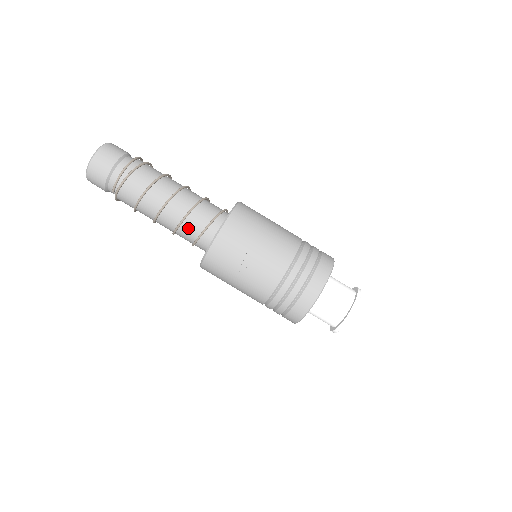
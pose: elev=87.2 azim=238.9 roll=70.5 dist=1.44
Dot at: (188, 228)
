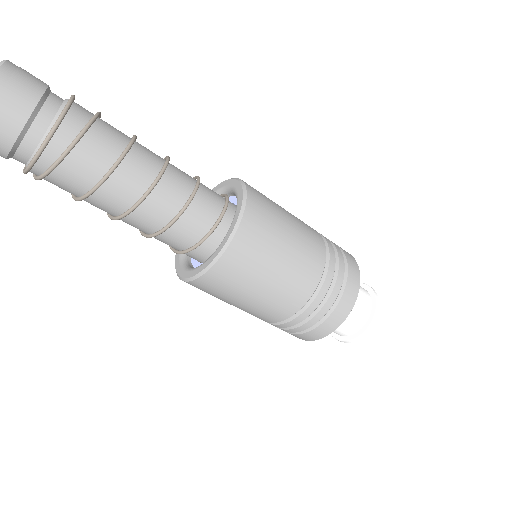
Dot at: occluded
